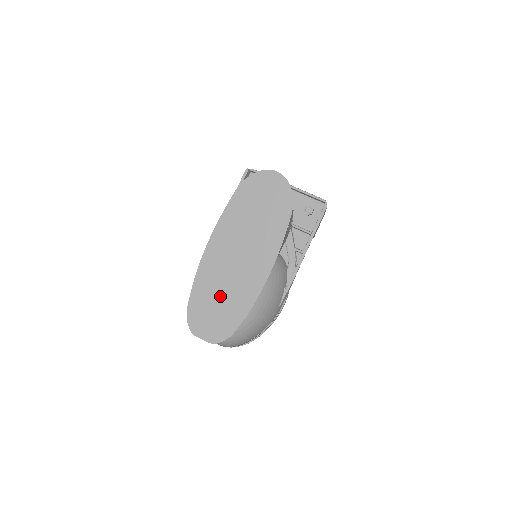
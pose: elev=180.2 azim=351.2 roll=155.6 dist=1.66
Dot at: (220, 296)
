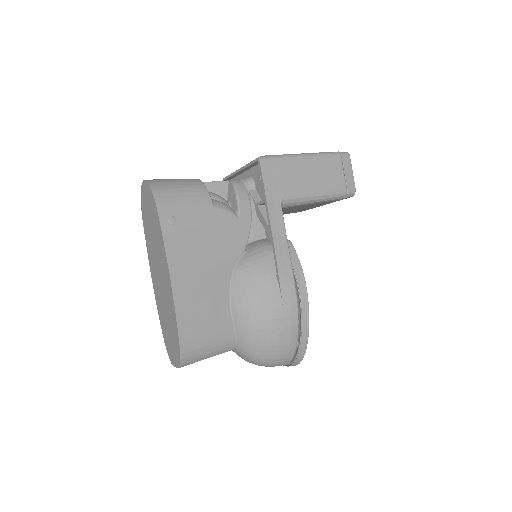
Dot at: (167, 319)
